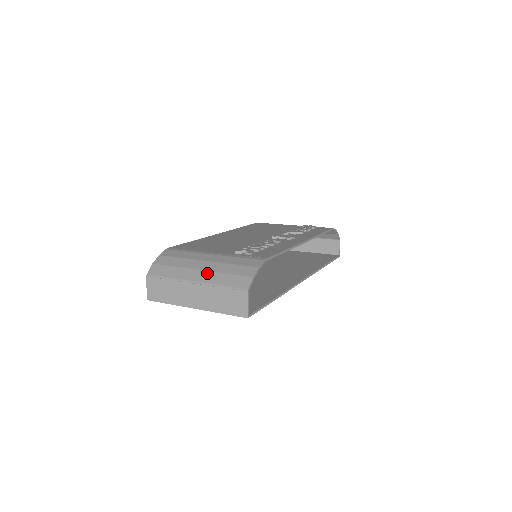
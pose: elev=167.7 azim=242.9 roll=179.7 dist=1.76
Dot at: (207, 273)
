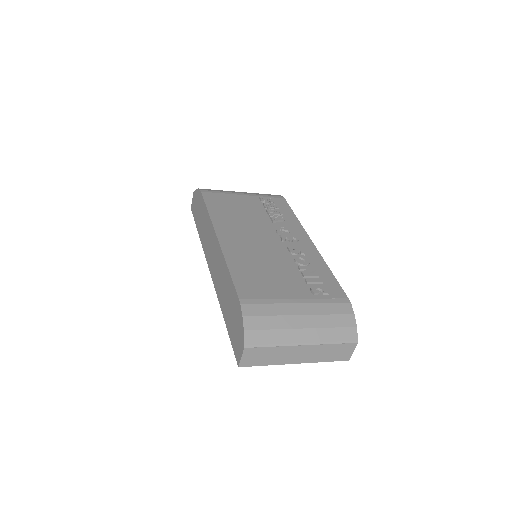
Dot at: (313, 331)
